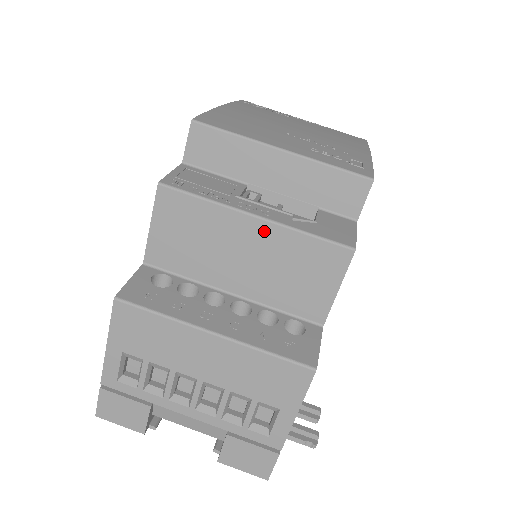
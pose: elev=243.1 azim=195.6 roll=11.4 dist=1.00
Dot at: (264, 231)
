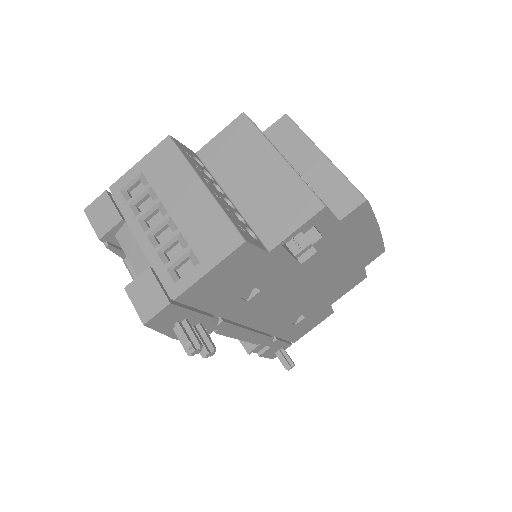
Dot at: (280, 167)
